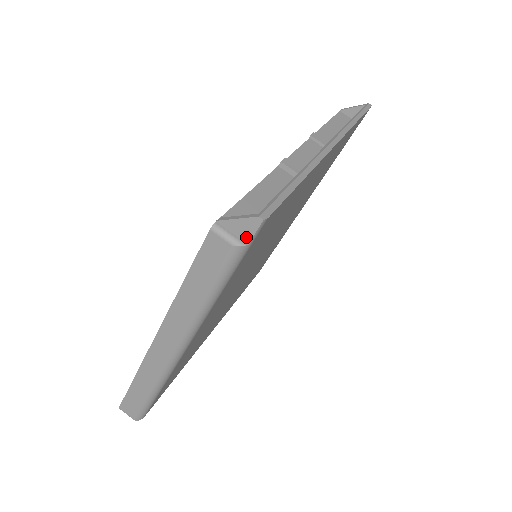
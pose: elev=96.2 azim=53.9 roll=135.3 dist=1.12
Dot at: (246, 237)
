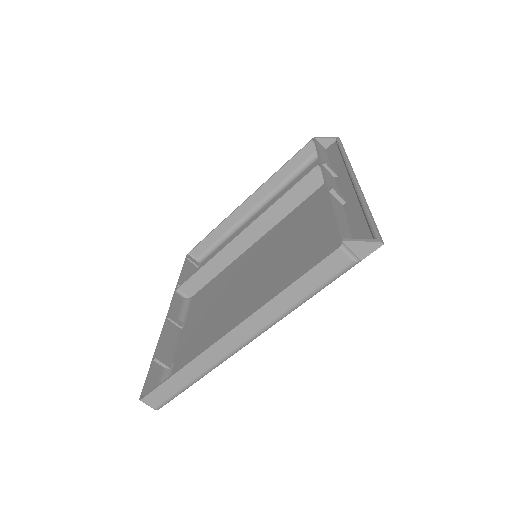
Dot at: (363, 255)
